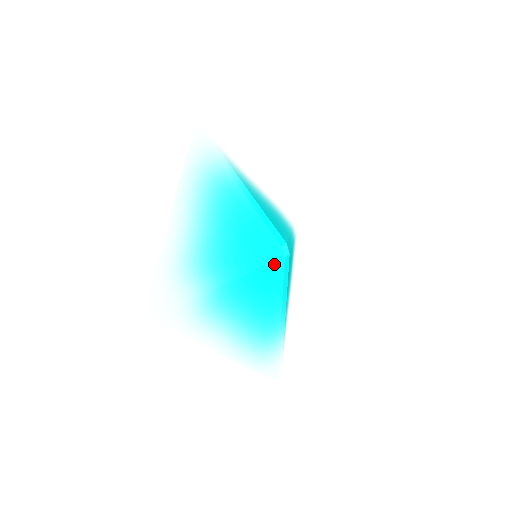
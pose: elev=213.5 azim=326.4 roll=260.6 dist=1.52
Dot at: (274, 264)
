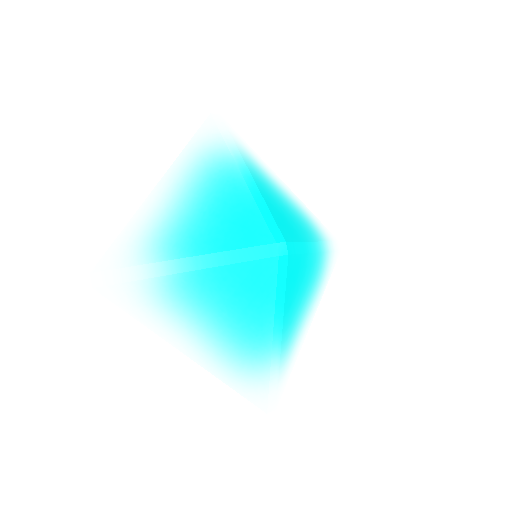
Dot at: (263, 261)
